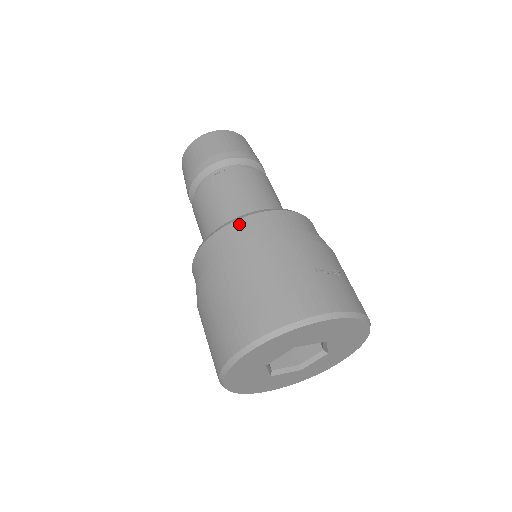
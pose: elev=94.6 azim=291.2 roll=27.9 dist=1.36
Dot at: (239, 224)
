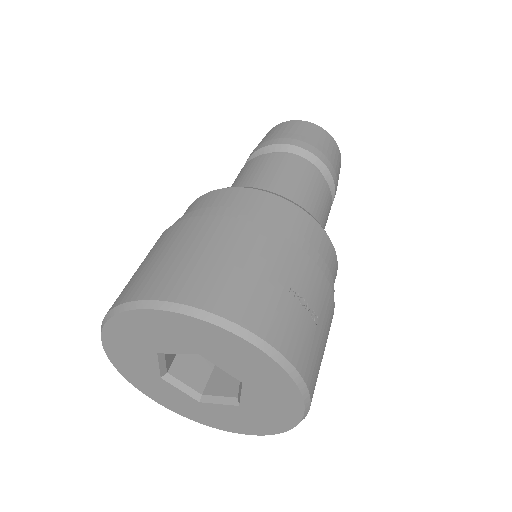
Dot at: (255, 194)
